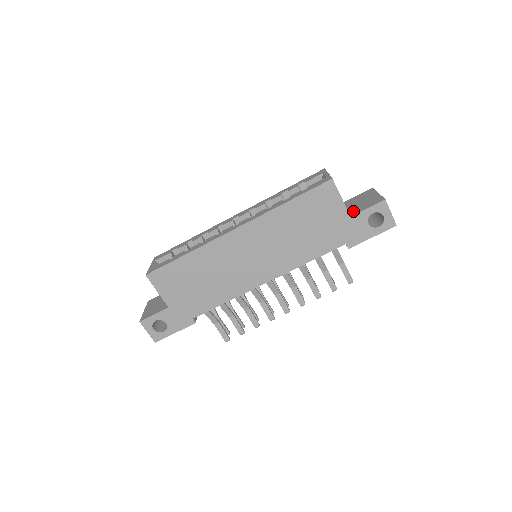
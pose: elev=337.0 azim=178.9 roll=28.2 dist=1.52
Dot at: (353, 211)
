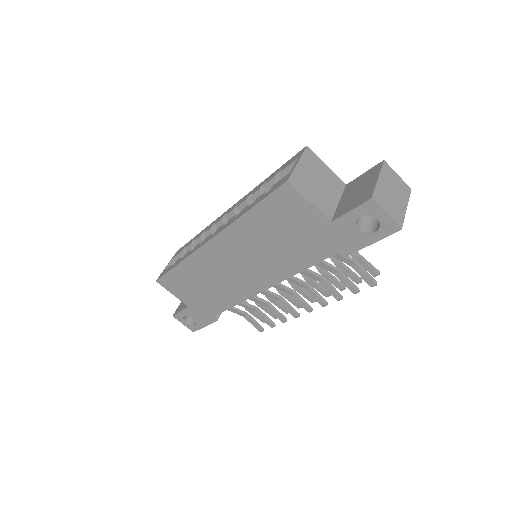
Dot at: (338, 211)
